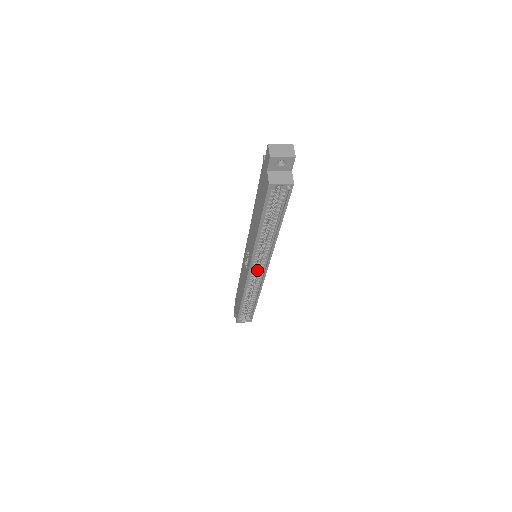
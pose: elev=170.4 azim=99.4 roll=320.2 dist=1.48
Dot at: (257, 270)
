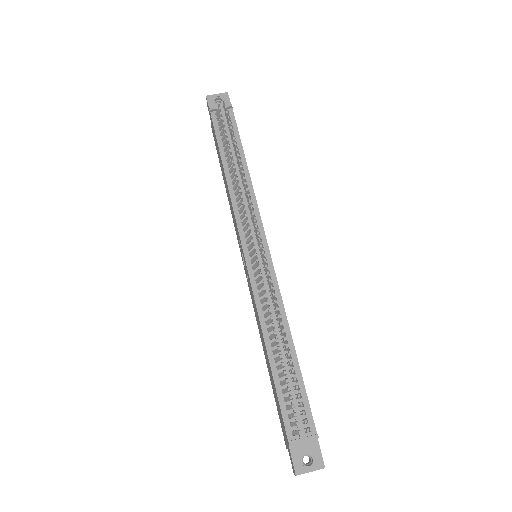
Dot at: occluded
